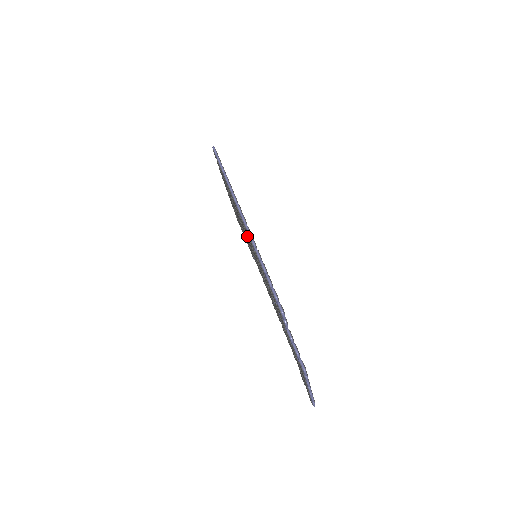
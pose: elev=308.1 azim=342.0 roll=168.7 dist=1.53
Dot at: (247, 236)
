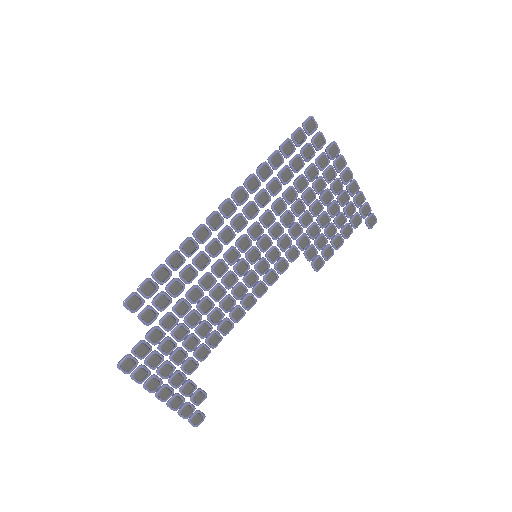
Dot at: (236, 227)
